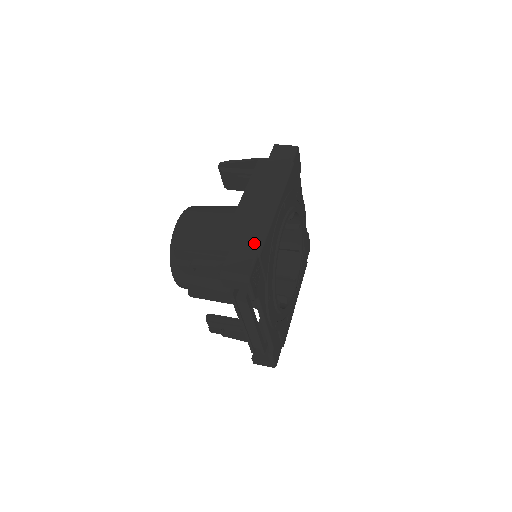
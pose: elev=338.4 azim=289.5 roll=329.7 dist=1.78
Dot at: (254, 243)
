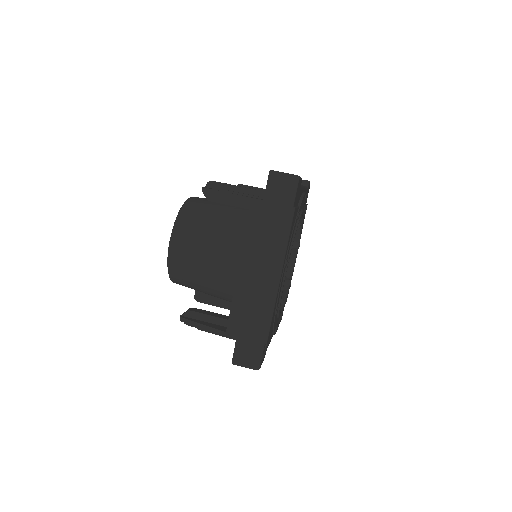
Dot at: (259, 331)
